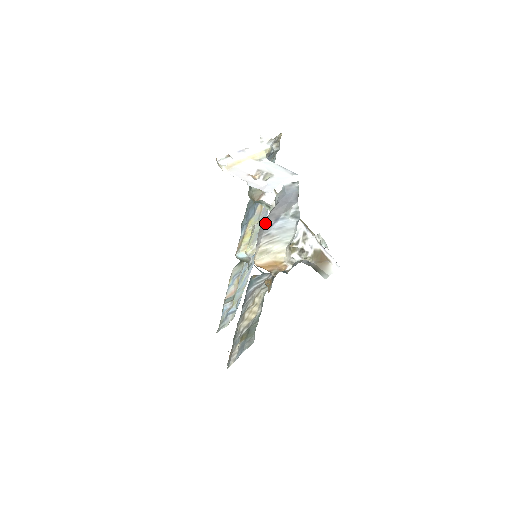
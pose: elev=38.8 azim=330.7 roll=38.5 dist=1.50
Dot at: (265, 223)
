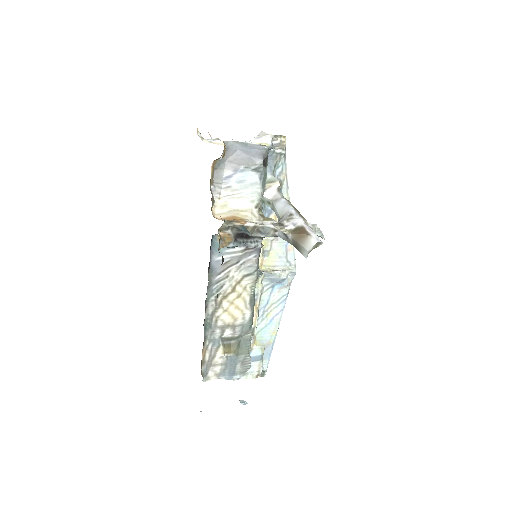
Dot at: (222, 170)
